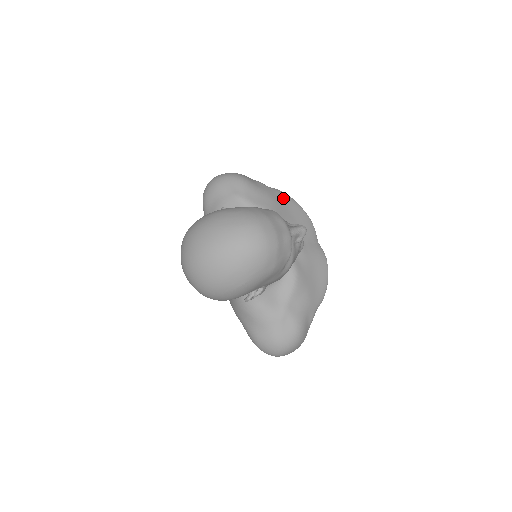
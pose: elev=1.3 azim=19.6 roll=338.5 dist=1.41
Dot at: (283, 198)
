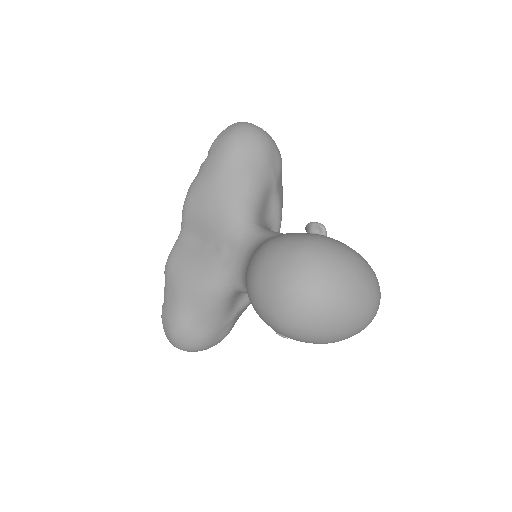
Dot at: occluded
